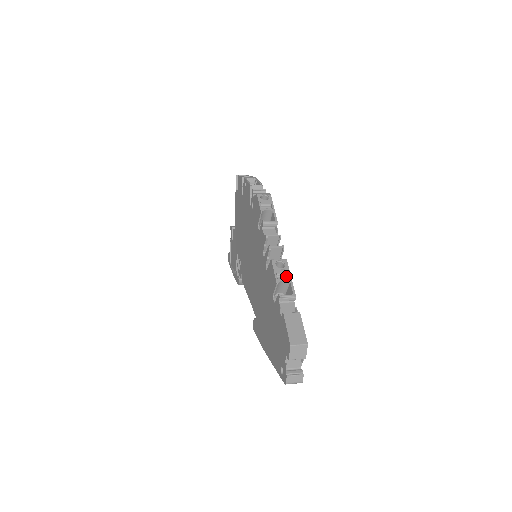
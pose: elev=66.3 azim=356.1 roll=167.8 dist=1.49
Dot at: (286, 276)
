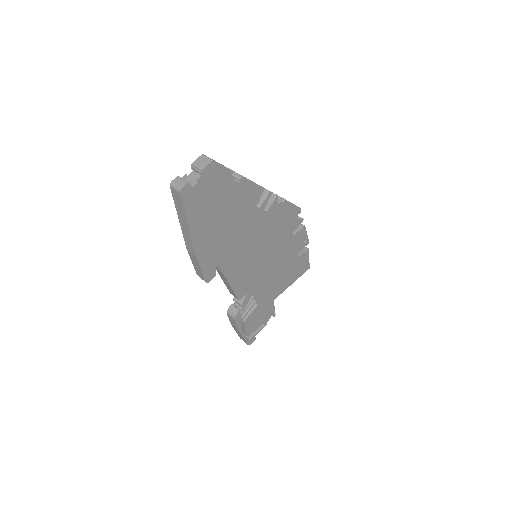
Dot at: (252, 184)
